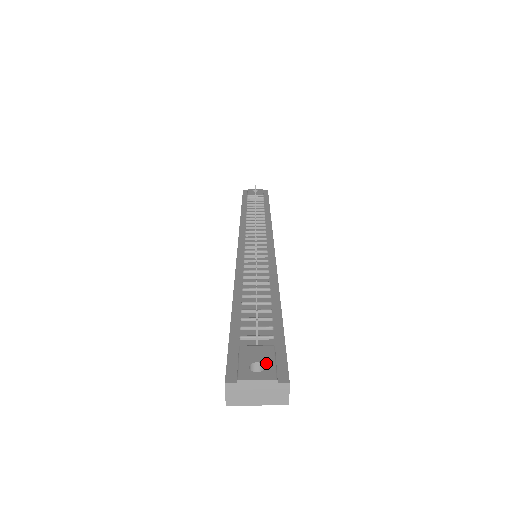
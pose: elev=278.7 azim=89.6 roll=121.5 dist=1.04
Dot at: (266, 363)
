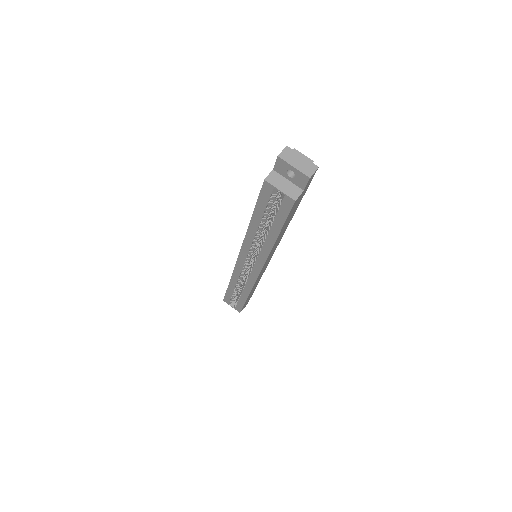
Dot at: occluded
